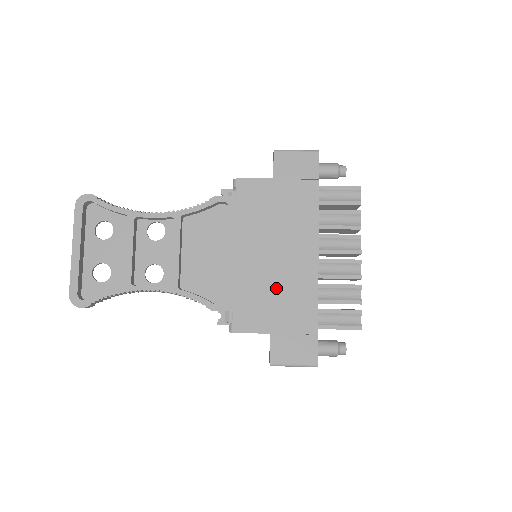
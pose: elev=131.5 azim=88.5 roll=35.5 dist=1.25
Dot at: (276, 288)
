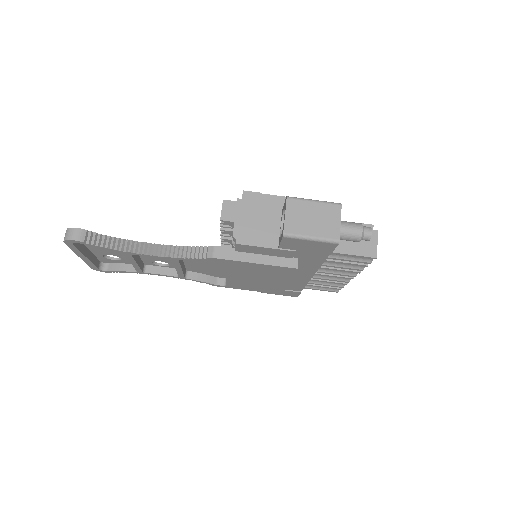
Dot at: (270, 288)
